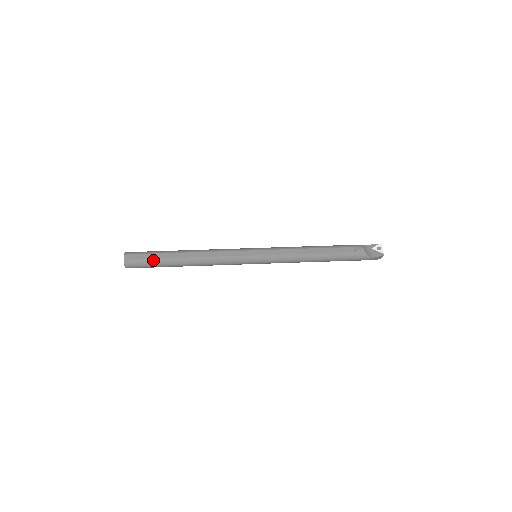
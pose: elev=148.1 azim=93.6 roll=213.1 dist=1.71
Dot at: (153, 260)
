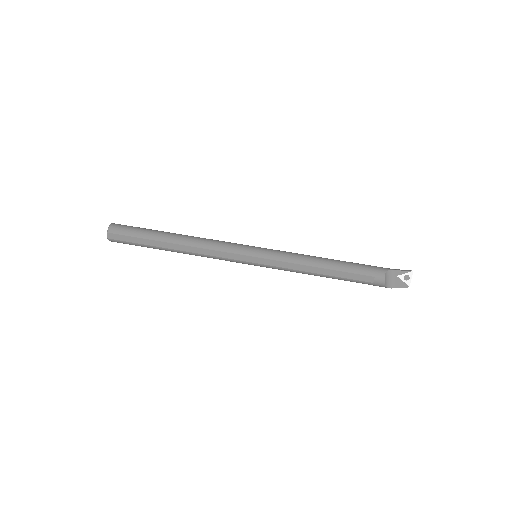
Dot at: (139, 244)
